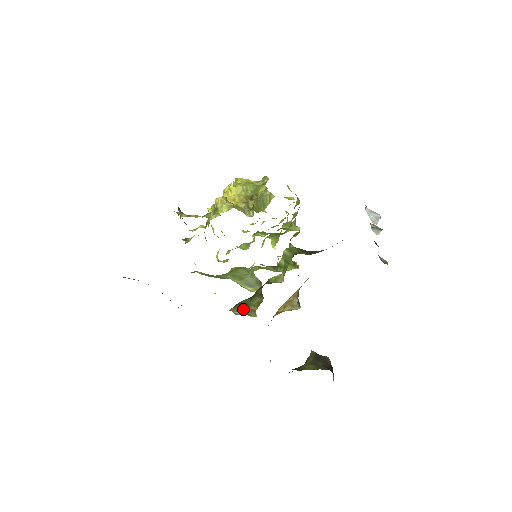
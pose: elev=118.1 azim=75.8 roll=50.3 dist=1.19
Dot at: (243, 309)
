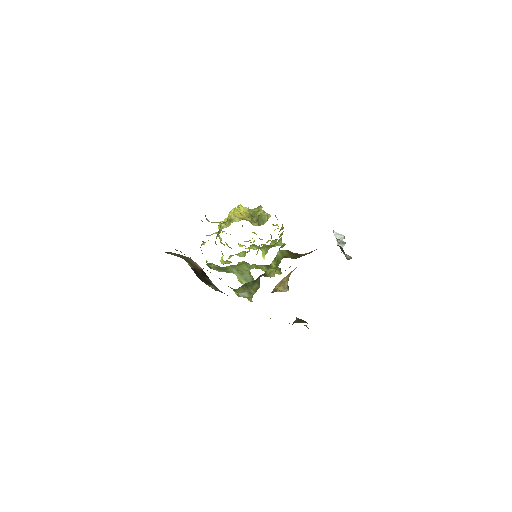
Dot at: (246, 291)
